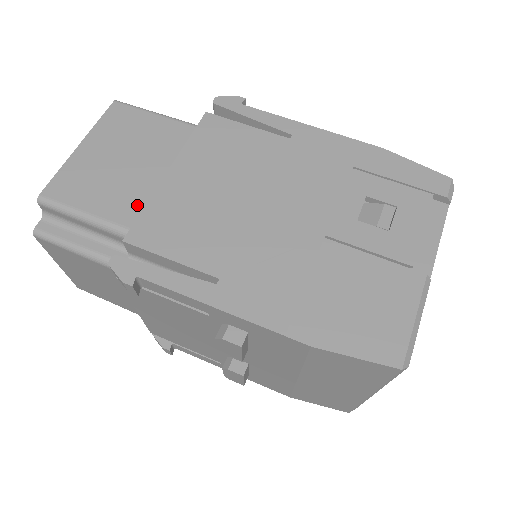
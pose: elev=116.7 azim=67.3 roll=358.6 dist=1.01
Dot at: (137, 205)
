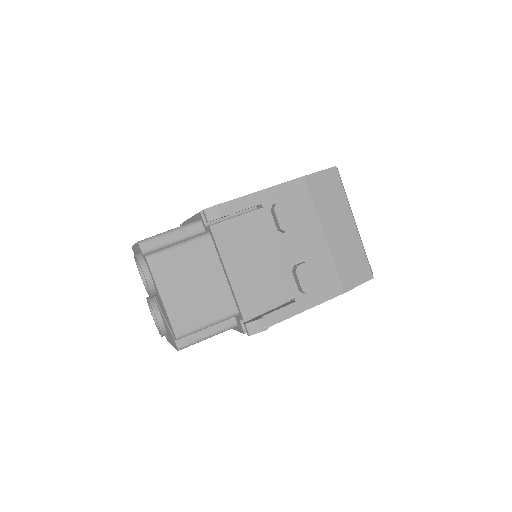
Dot at: occluded
